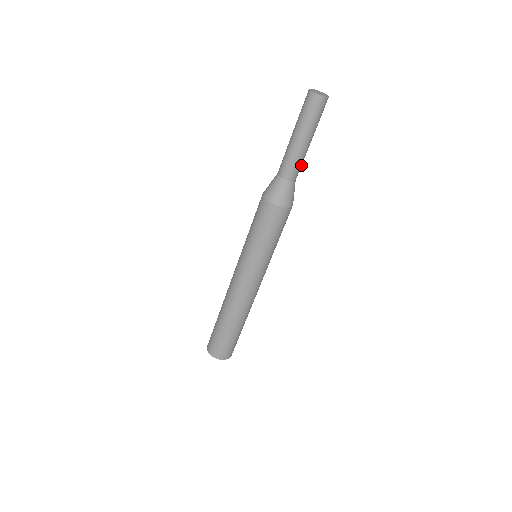
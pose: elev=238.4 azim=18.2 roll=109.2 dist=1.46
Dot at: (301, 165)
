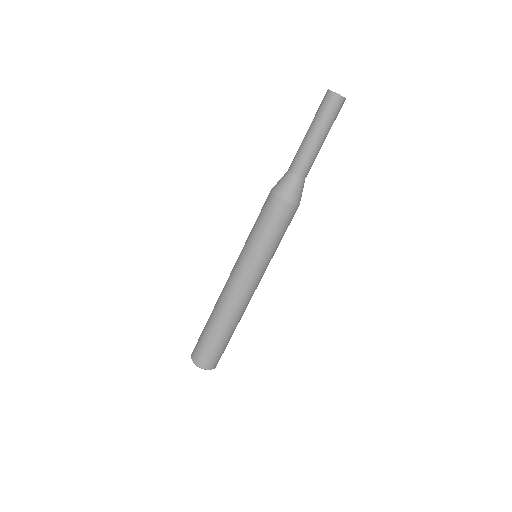
Dot at: (310, 163)
